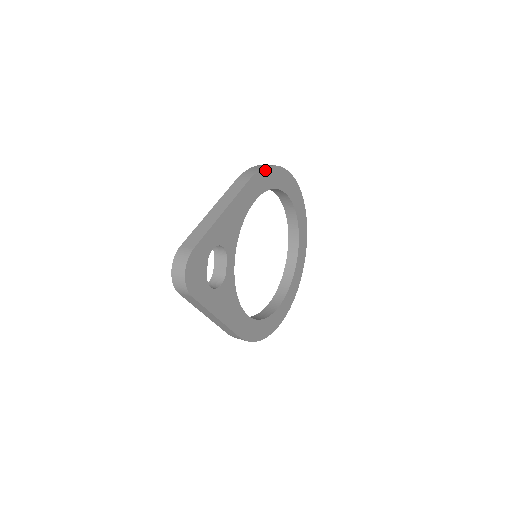
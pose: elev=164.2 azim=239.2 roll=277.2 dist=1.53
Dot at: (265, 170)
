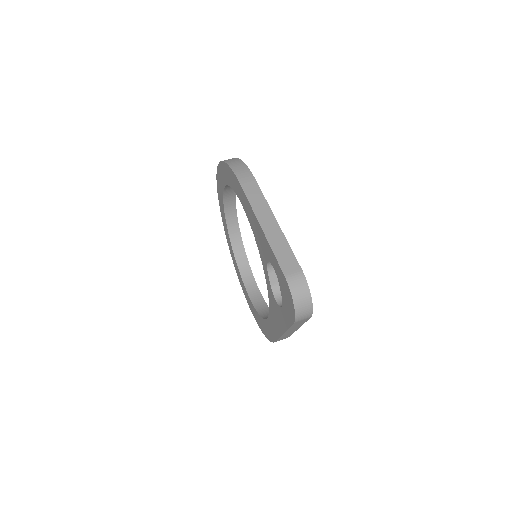
Dot at: occluded
